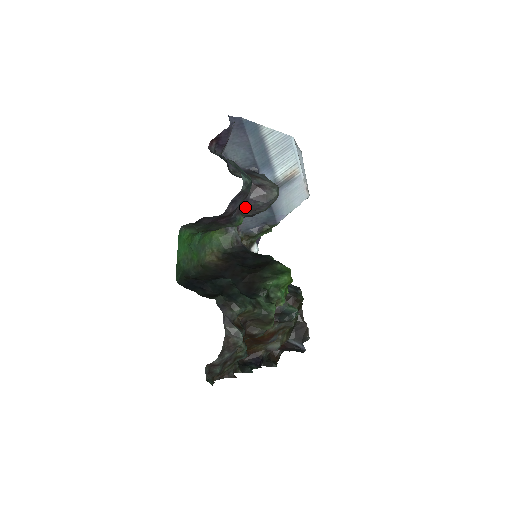
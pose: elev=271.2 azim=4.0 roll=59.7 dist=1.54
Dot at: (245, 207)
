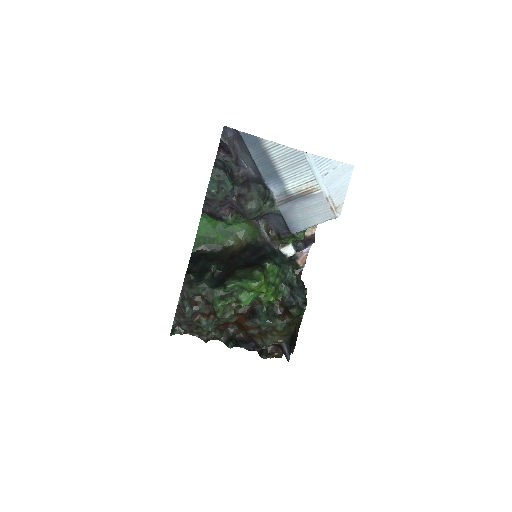
Dot at: (236, 211)
